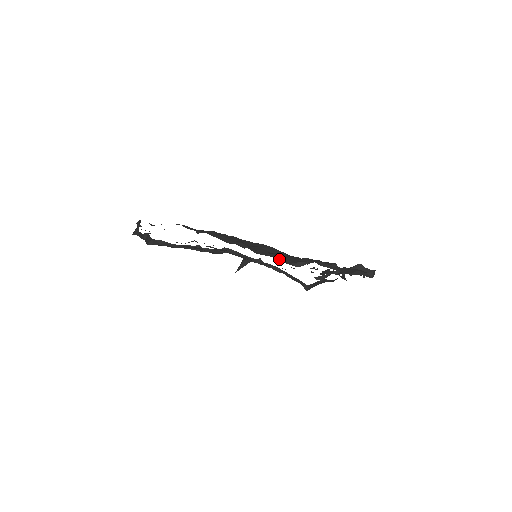
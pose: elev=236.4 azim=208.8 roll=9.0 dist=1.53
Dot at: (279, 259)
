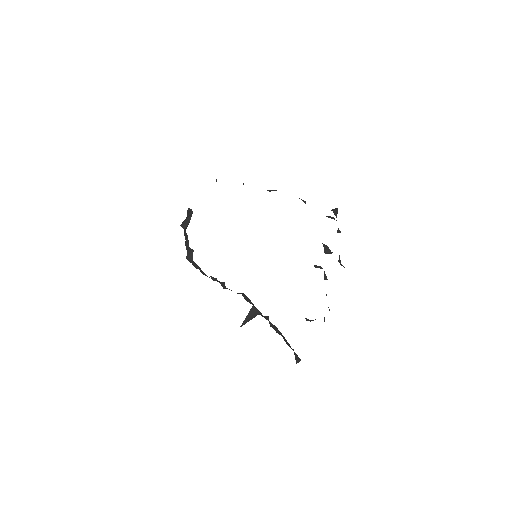
Dot at: occluded
